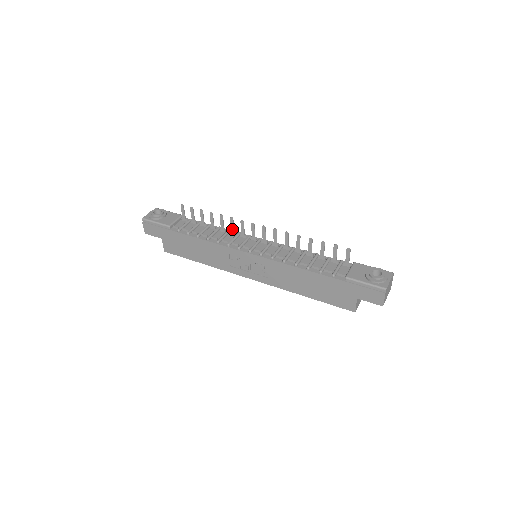
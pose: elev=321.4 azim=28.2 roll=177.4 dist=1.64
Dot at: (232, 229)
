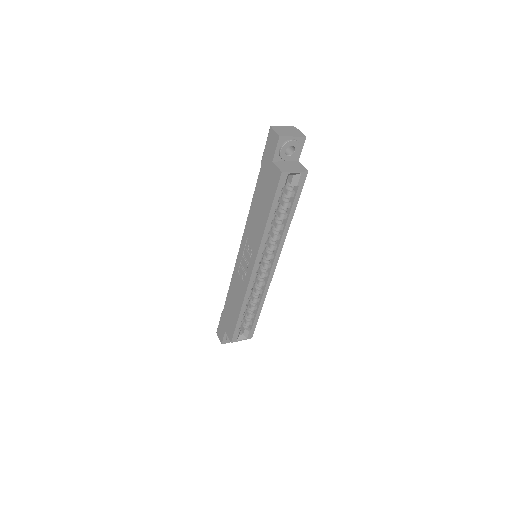
Dot at: occluded
